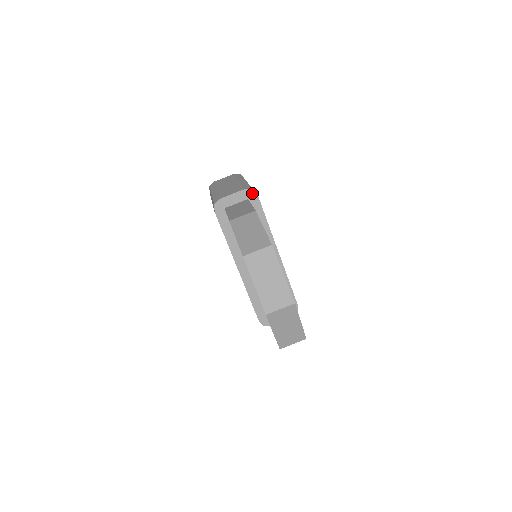
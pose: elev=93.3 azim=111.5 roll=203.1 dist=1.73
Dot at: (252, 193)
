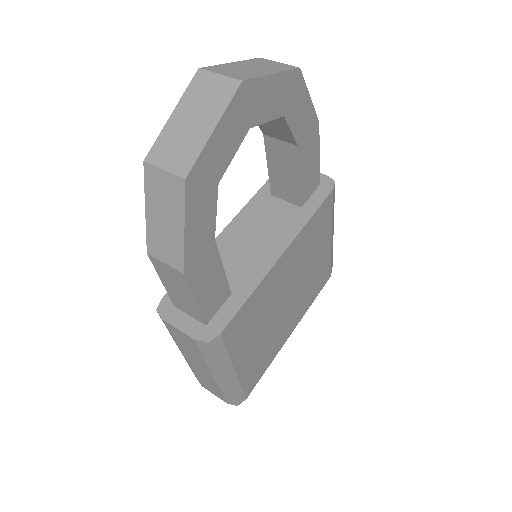
Dot at: (330, 184)
